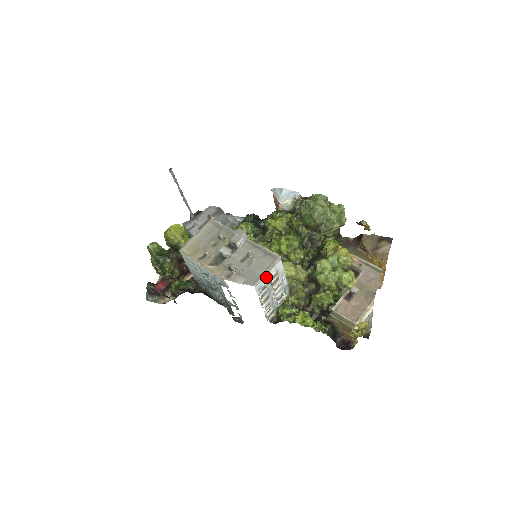
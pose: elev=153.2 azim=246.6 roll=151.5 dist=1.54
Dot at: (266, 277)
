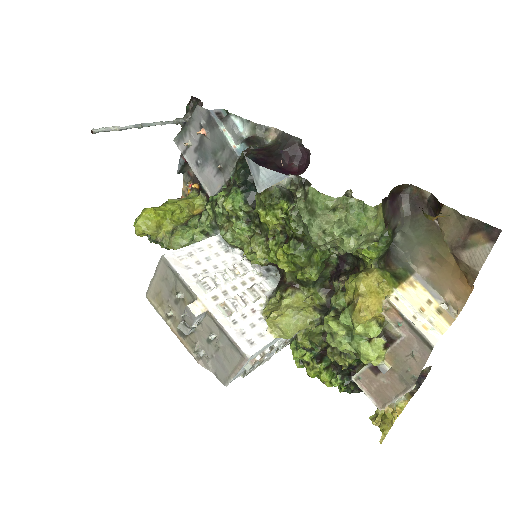
Dot at: (240, 370)
